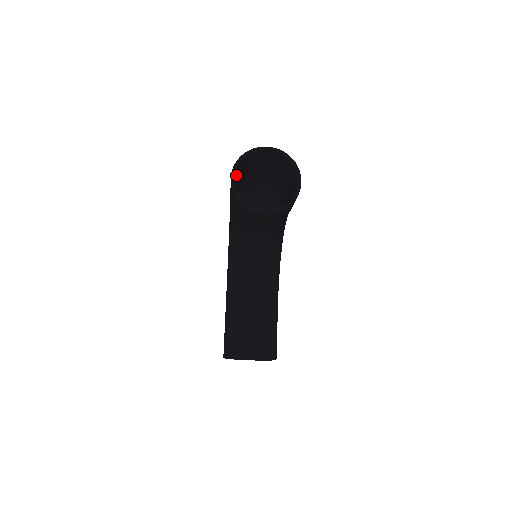
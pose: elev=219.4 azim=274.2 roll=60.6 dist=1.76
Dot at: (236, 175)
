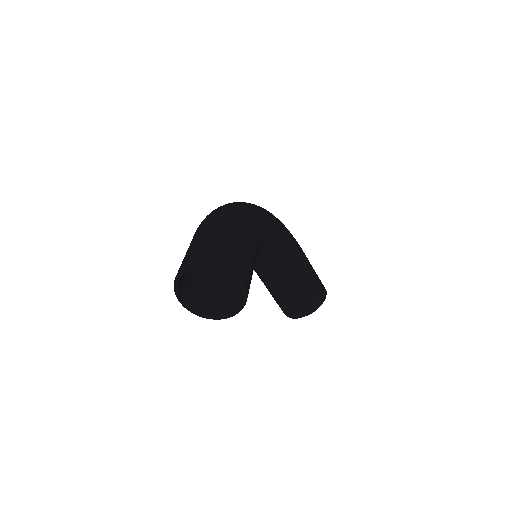
Dot at: (184, 283)
